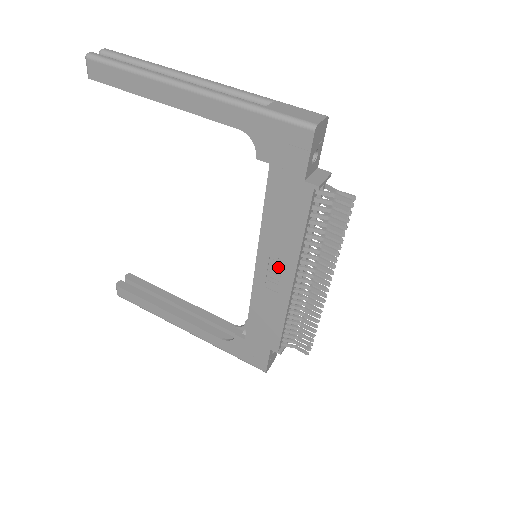
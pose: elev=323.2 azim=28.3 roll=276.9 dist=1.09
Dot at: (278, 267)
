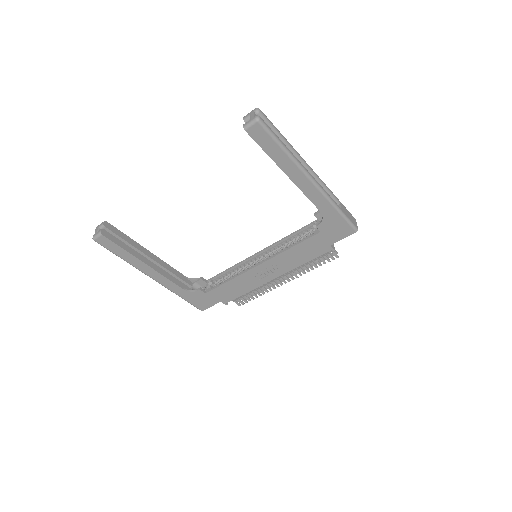
Dot at: (273, 270)
